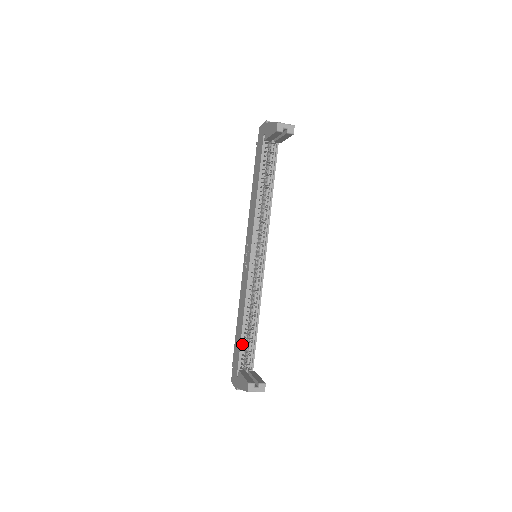
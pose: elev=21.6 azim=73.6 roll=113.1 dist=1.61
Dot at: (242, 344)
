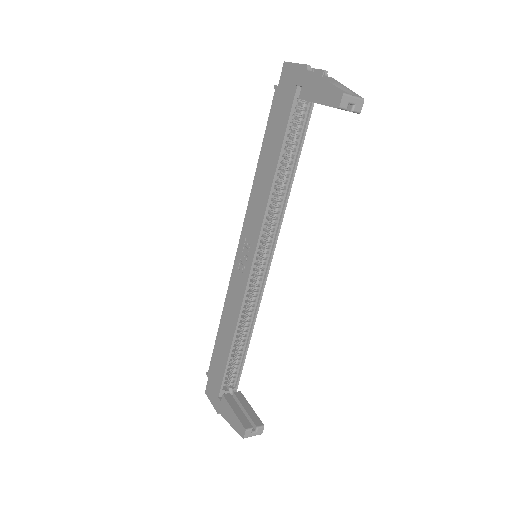
Dot at: (228, 363)
